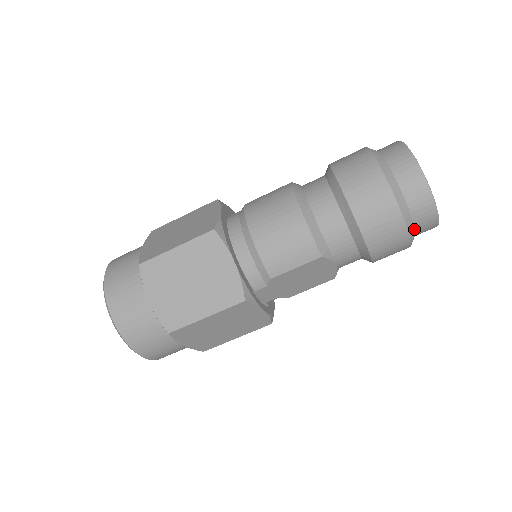
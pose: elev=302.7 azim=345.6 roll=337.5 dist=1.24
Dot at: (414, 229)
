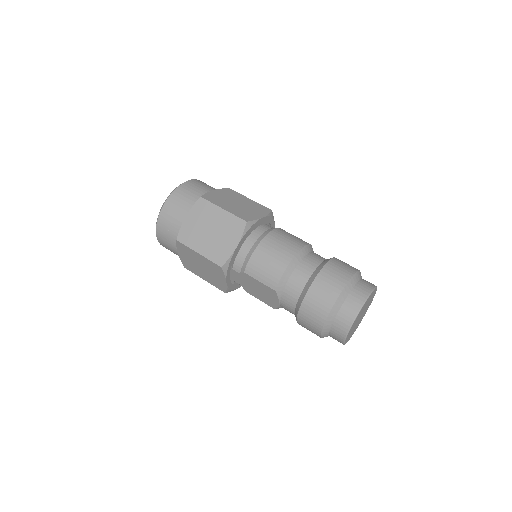
Dot at: (329, 331)
